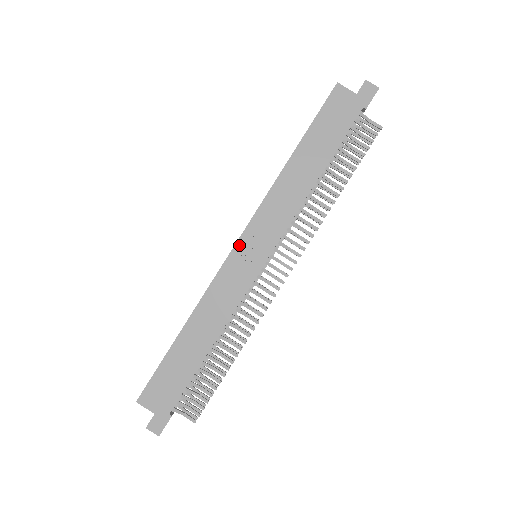
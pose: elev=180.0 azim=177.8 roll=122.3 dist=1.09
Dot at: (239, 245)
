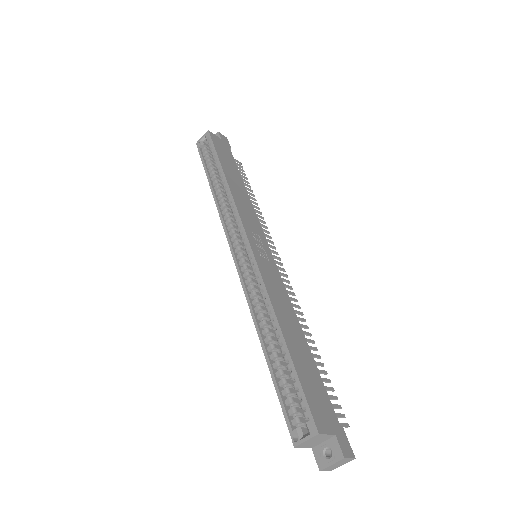
Dot at: (251, 242)
